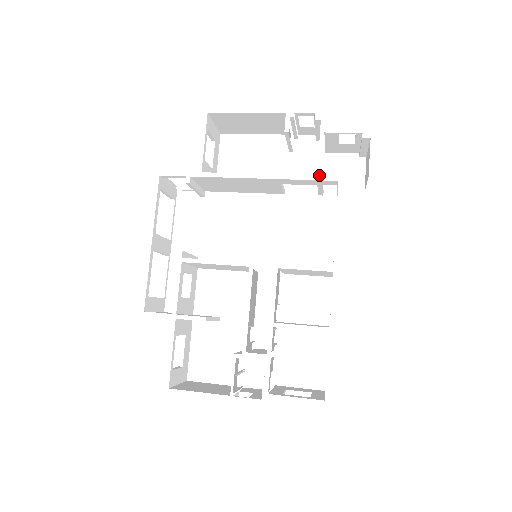
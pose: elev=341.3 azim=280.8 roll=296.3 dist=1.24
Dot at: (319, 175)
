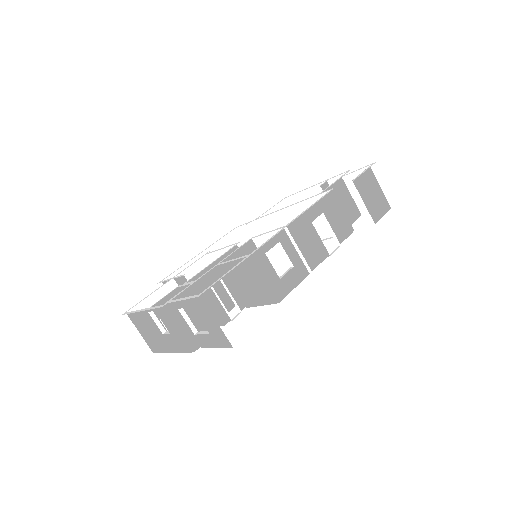
Dot at: (321, 193)
